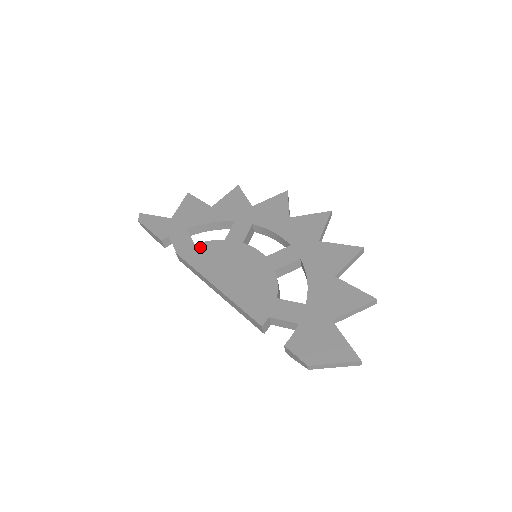
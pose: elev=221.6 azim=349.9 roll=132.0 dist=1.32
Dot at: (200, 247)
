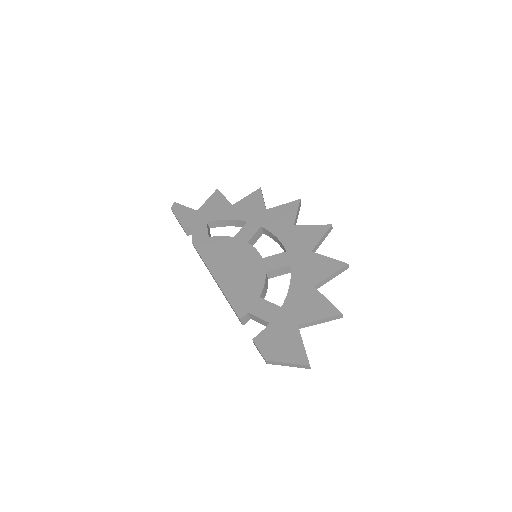
Dot at: (212, 240)
